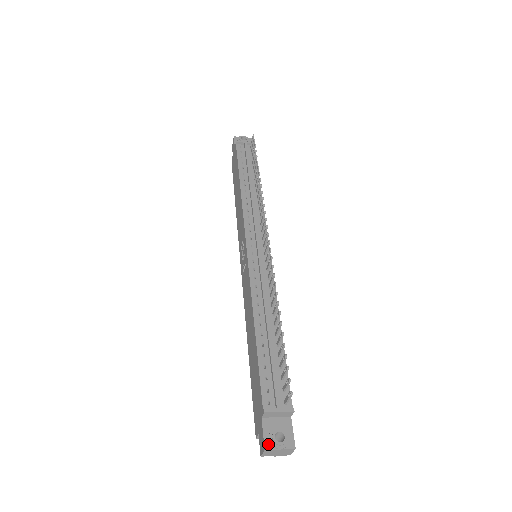
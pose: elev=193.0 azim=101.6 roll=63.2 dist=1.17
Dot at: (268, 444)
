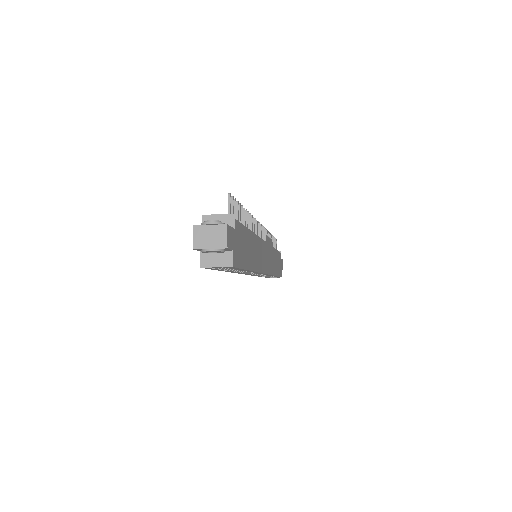
Dot at: (199, 226)
